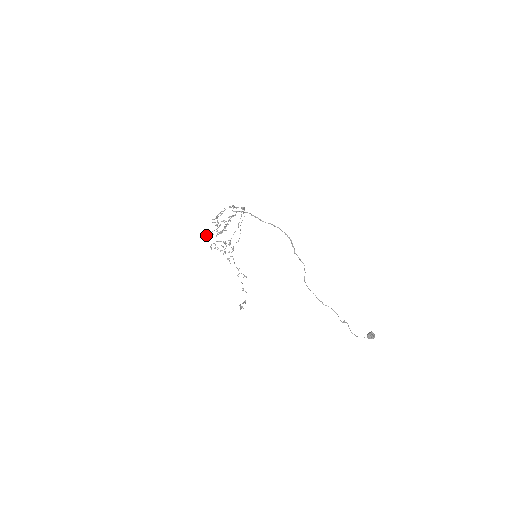
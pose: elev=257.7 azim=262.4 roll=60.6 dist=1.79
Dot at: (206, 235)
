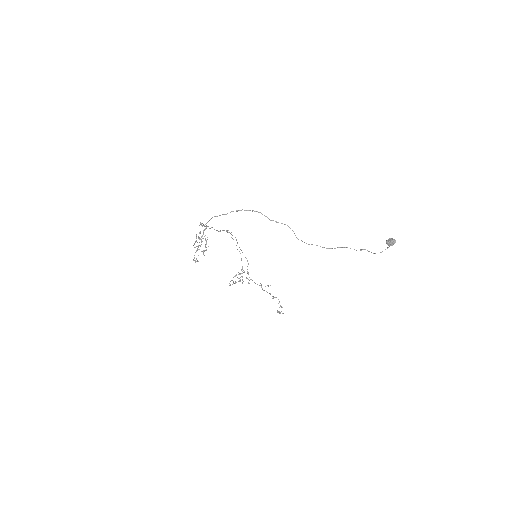
Dot at: (193, 260)
